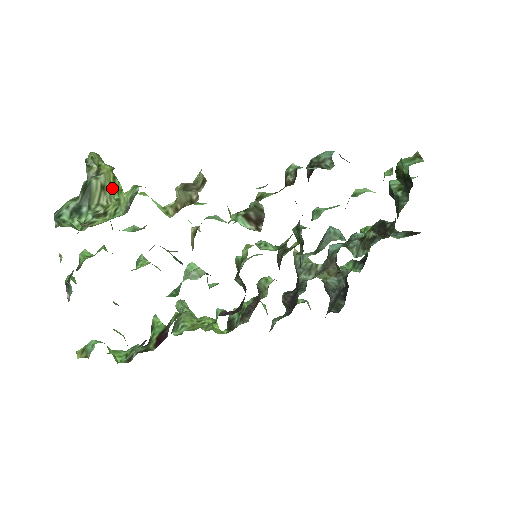
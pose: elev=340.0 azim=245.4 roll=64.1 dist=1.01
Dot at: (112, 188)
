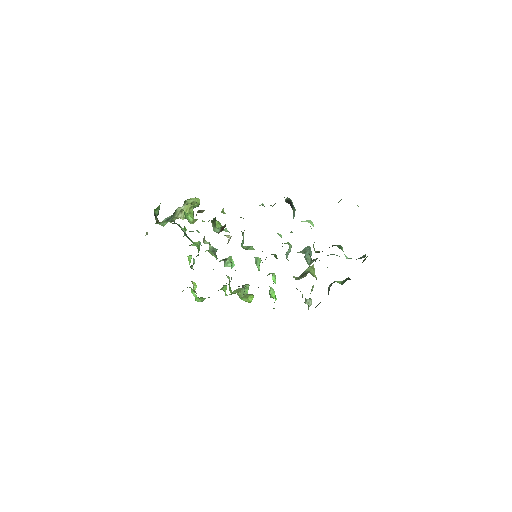
Dot at: (187, 212)
